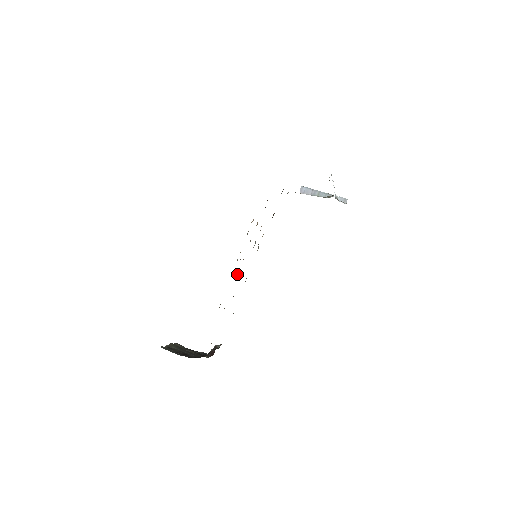
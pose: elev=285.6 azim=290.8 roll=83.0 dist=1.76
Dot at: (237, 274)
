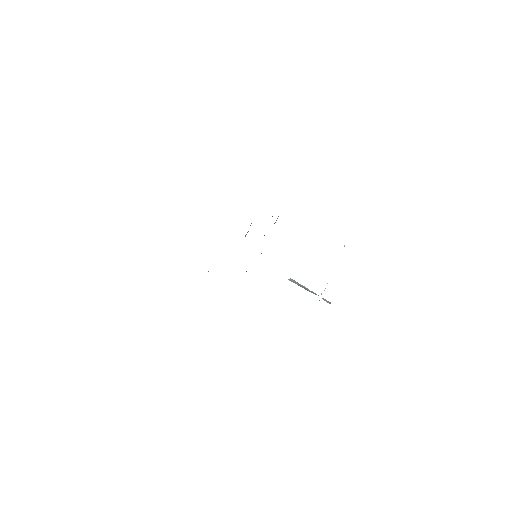
Dot at: occluded
